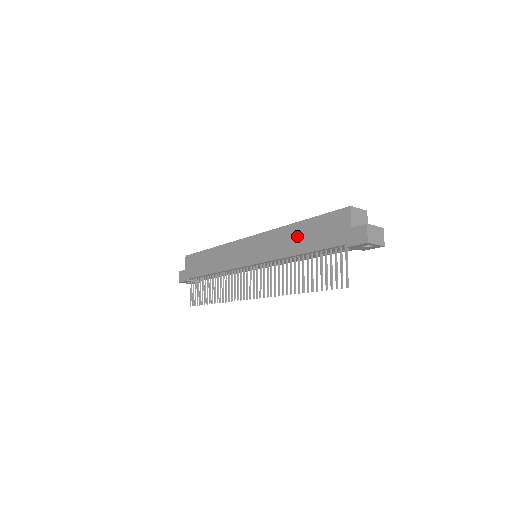
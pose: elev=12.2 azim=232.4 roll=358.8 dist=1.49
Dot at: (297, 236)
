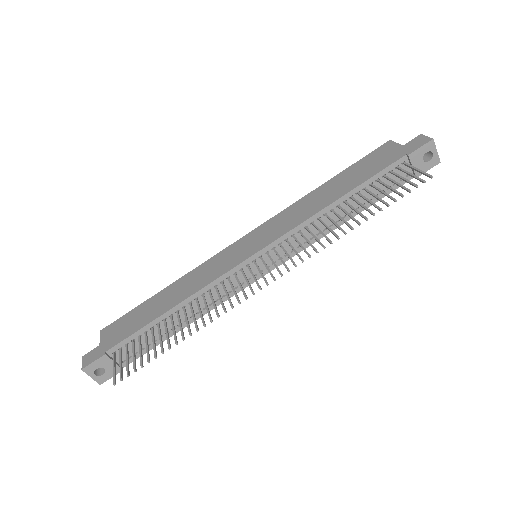
Dot at: (329, 190)
